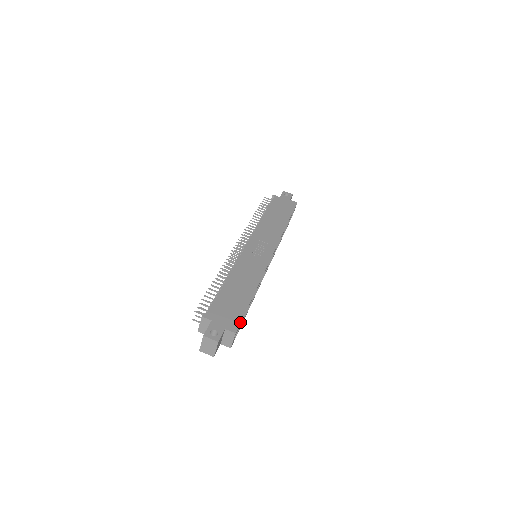
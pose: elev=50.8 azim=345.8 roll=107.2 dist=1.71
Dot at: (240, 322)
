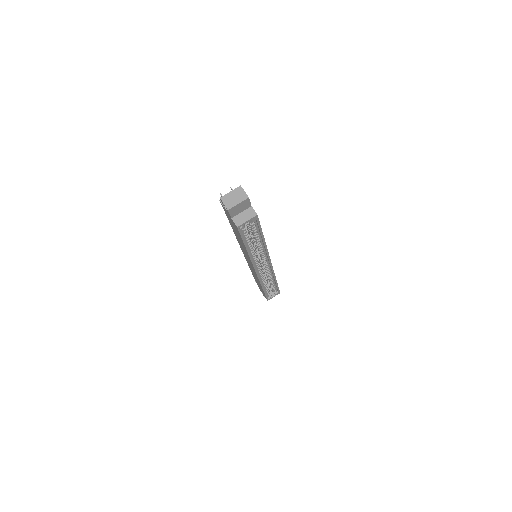
Dot at: (259, 221)
